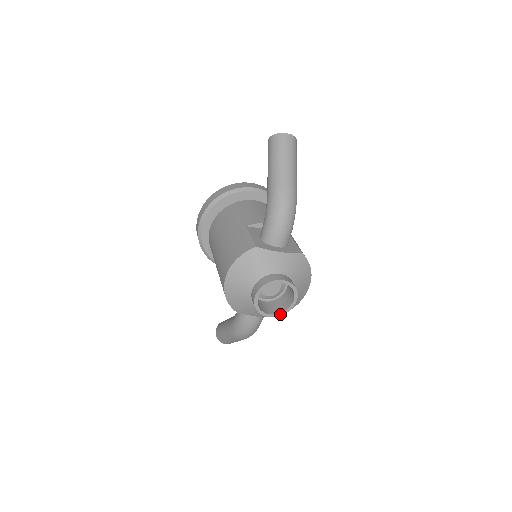
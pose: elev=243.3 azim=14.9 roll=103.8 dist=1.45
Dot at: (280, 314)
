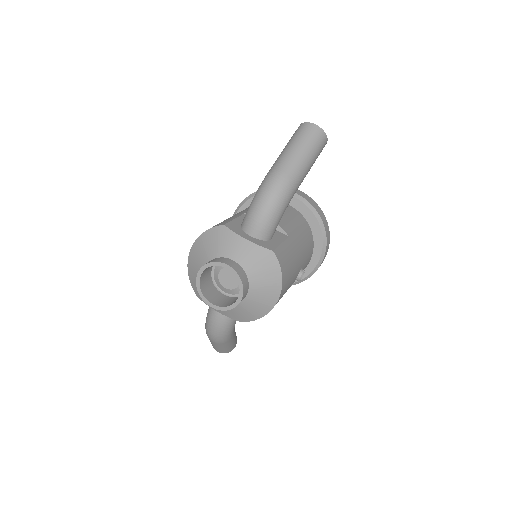
Dot at: (222, 308)
